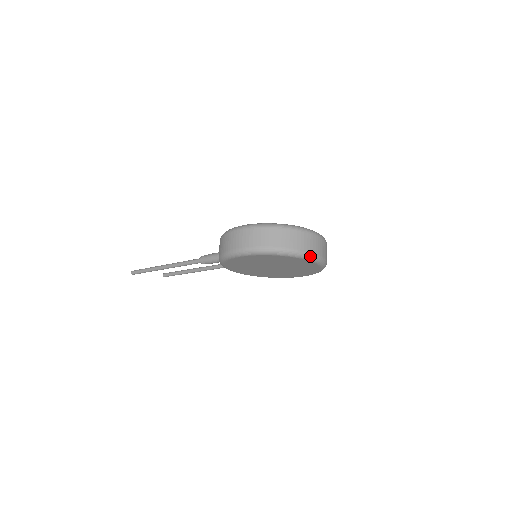
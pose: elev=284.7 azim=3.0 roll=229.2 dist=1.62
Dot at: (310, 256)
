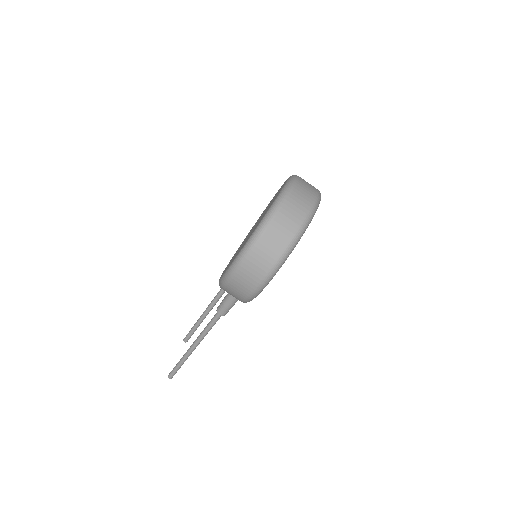
Dot at: (314, 210)
